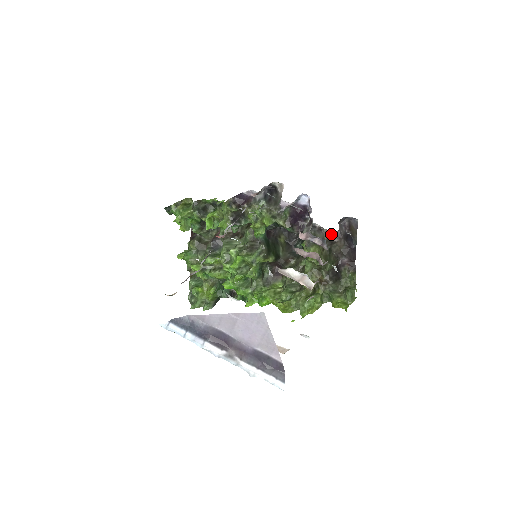
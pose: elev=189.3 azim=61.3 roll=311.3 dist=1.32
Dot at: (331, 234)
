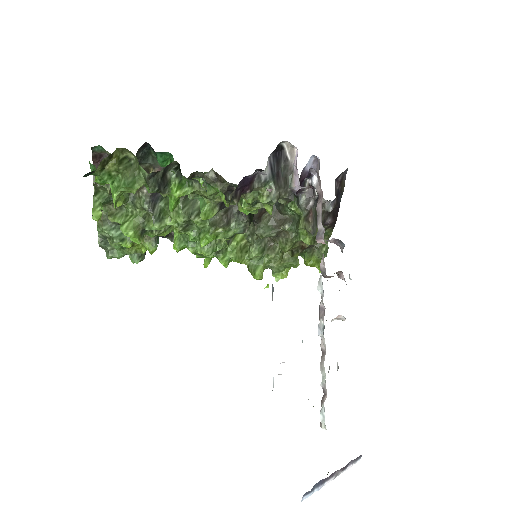
Dot at: (329, 203)
